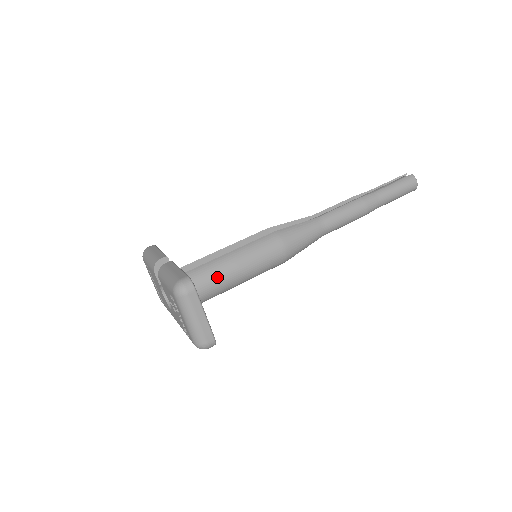
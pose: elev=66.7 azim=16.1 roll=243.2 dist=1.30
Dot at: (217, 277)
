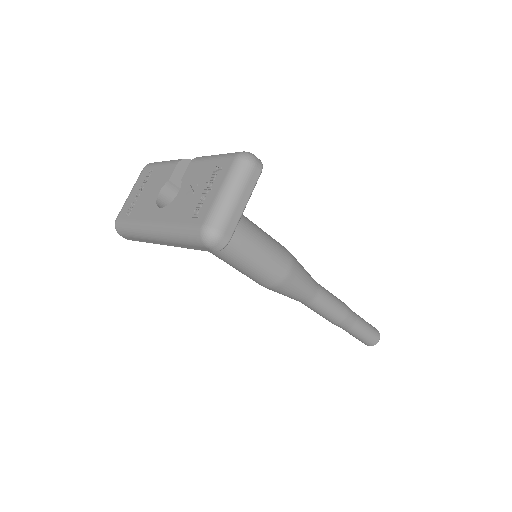
Dot at: occluded
